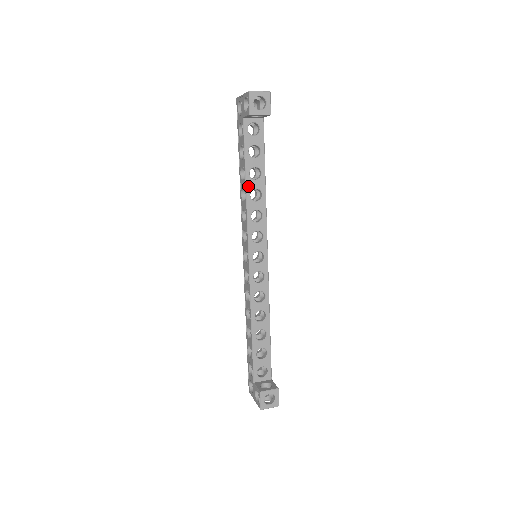
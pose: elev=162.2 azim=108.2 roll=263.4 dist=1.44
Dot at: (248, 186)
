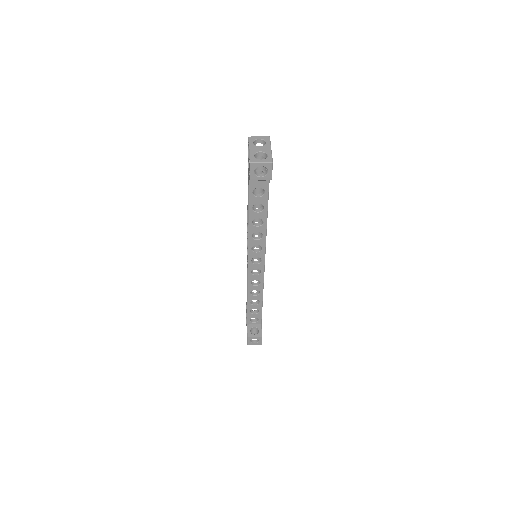
Dot at: (250, 216)
